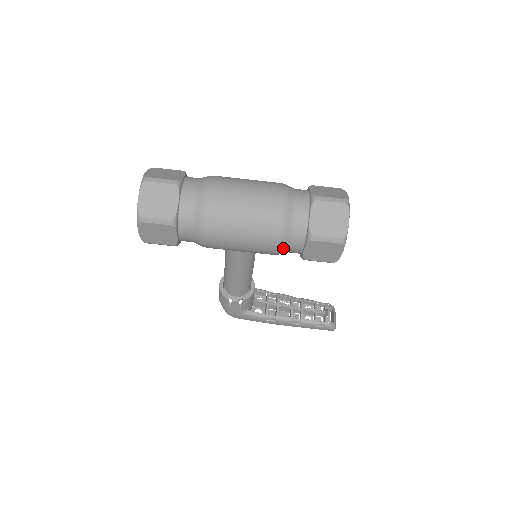
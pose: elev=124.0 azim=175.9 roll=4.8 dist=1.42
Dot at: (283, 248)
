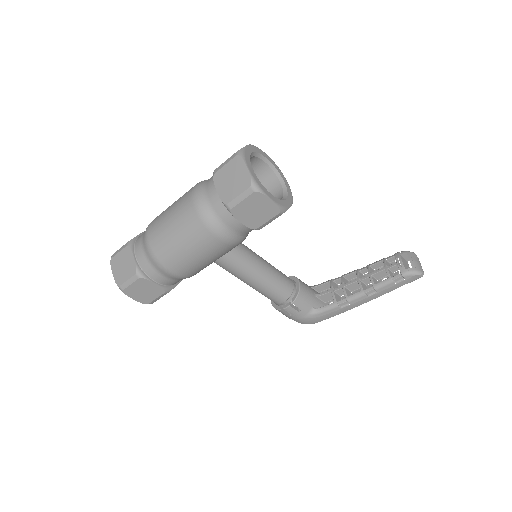
Dot at: (225, 234)
